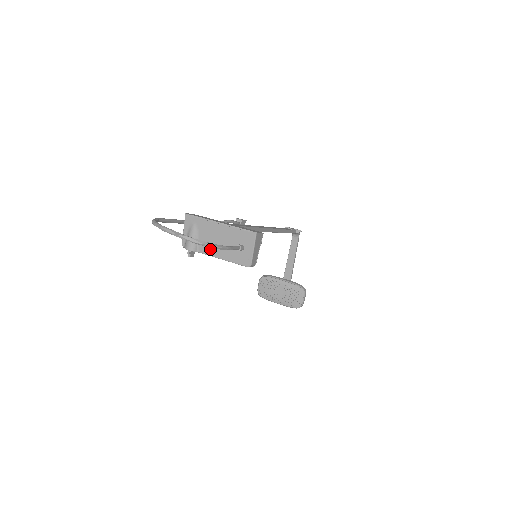
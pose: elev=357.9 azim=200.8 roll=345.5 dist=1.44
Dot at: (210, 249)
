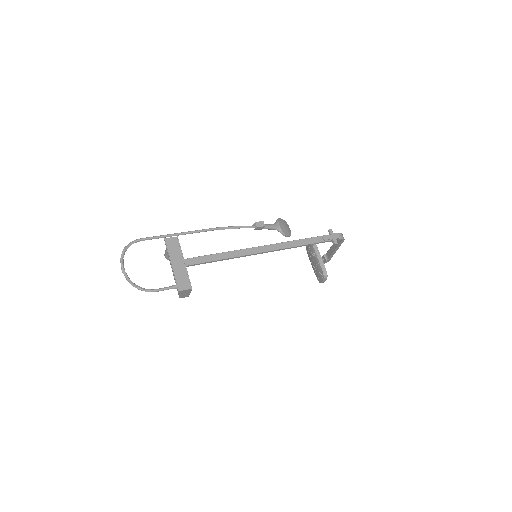
Dot at: occluded
